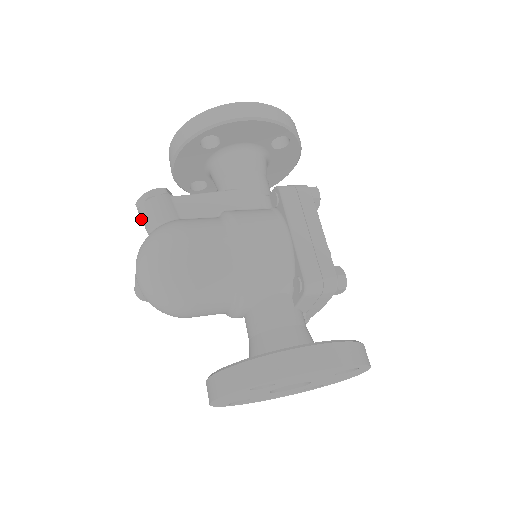
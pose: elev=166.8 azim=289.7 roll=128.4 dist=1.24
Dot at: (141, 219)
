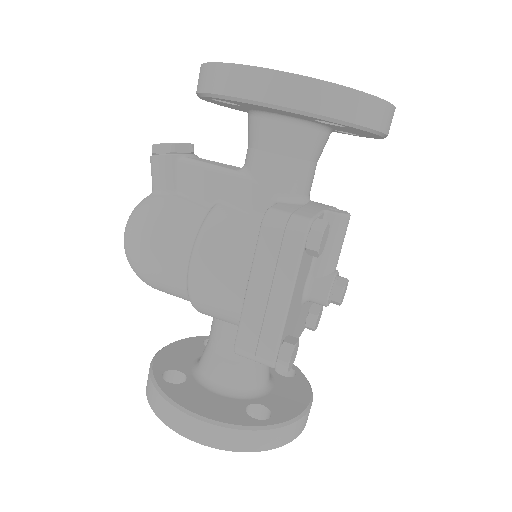
Dot at: occluded
